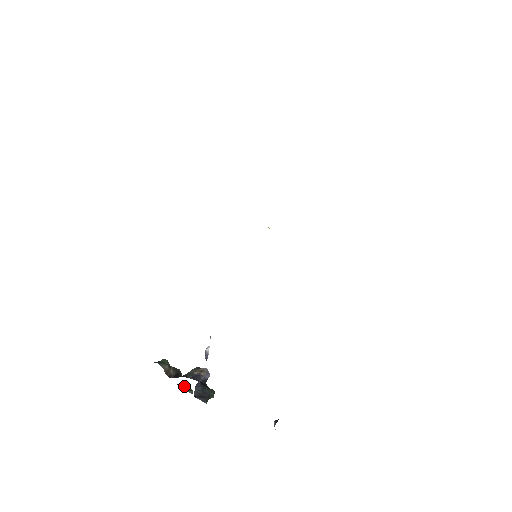
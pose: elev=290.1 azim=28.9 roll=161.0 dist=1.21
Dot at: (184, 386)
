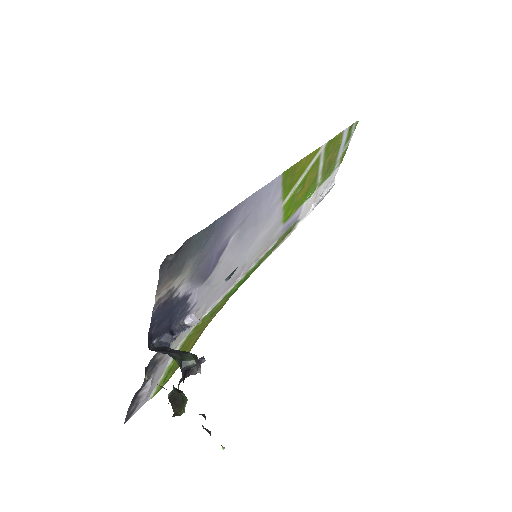
Dot at: (204, 428)
